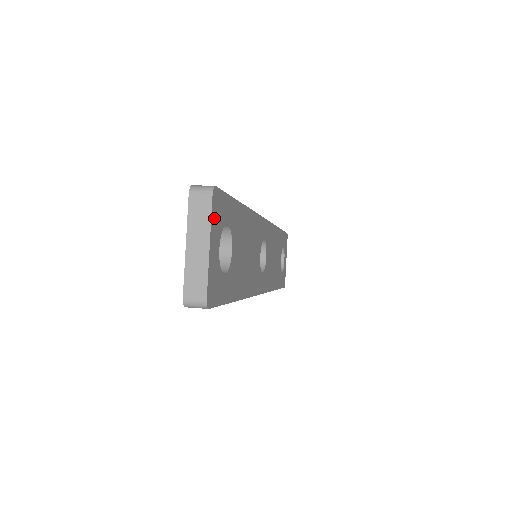
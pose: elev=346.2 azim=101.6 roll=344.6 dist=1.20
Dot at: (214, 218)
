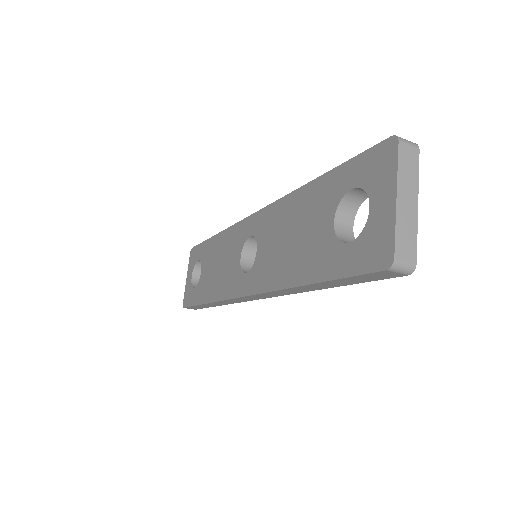
Dot at: occluded
